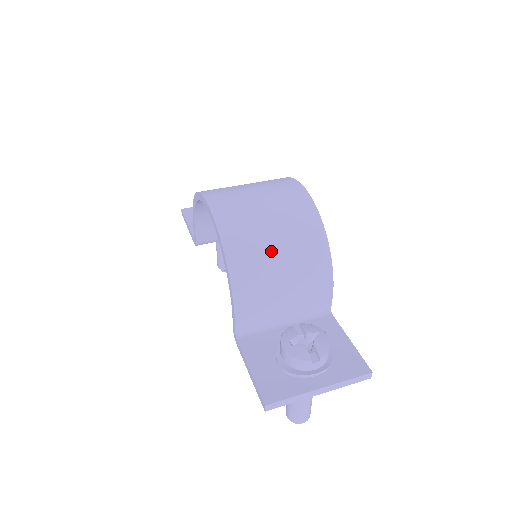
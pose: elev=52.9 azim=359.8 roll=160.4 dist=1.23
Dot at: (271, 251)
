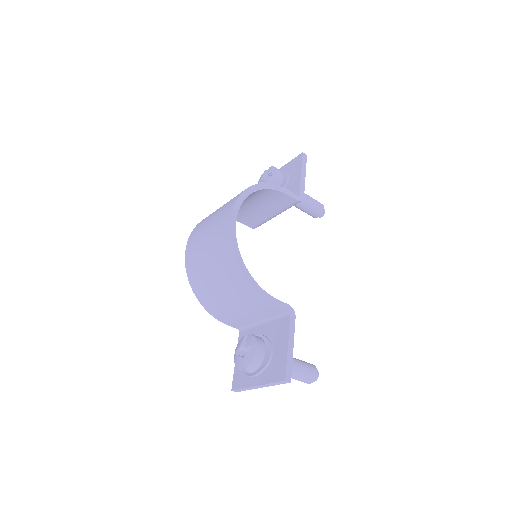
Dot at: (214, 286)
